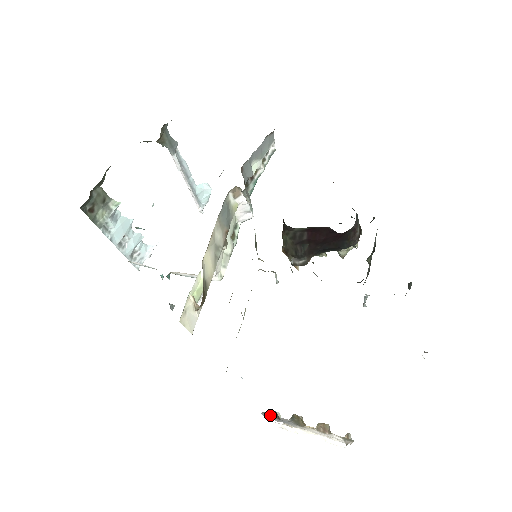
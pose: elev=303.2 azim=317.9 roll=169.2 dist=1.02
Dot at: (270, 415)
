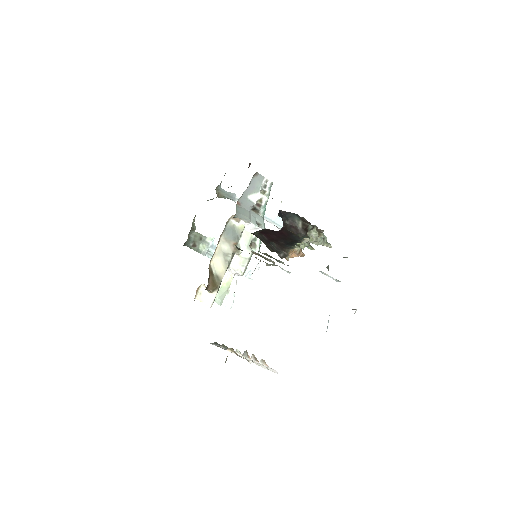
Dot at: occluded
